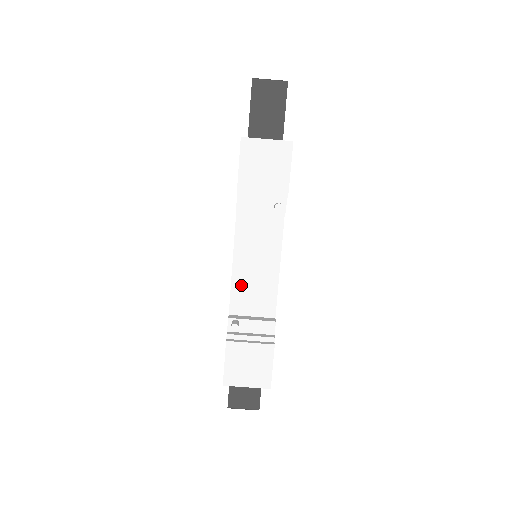
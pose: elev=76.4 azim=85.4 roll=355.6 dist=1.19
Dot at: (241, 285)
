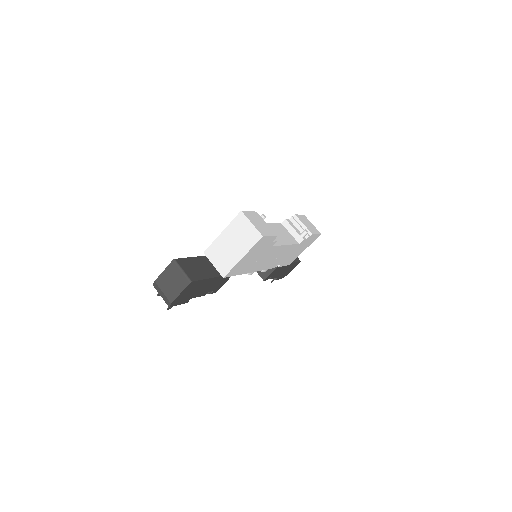
Dot at: occluded
